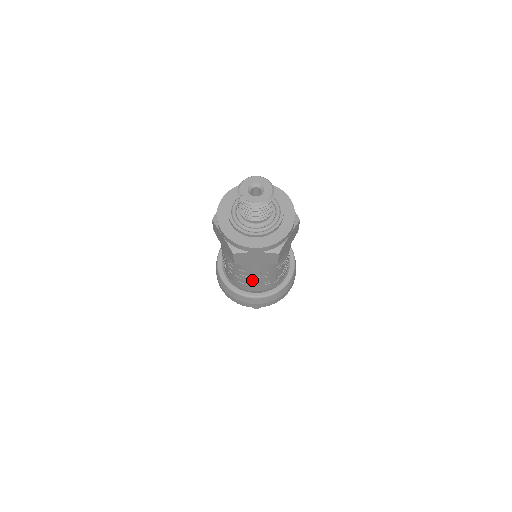
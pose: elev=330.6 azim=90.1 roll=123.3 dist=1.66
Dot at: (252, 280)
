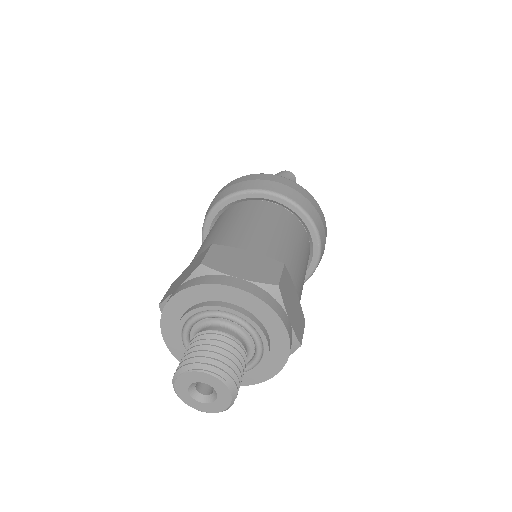
Dot at: occluded
